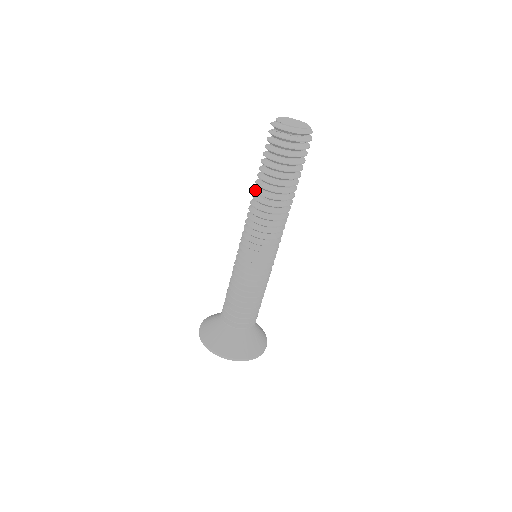
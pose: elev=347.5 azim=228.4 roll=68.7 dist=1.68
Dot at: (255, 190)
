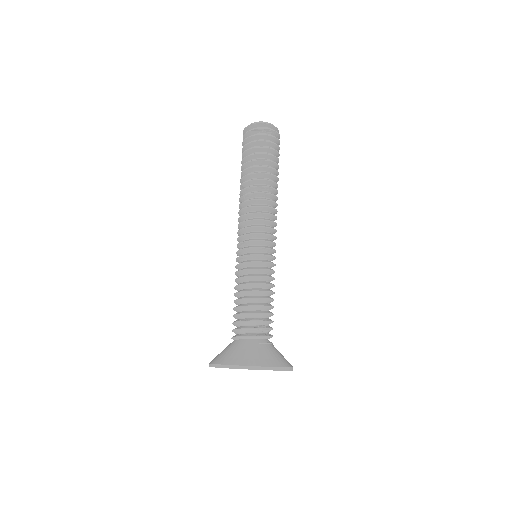
Dot at: occluded
